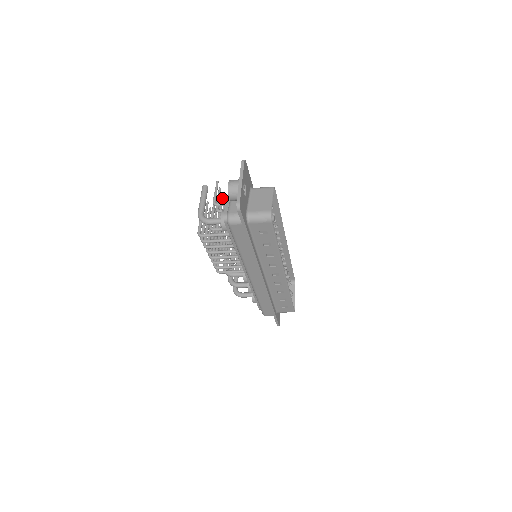
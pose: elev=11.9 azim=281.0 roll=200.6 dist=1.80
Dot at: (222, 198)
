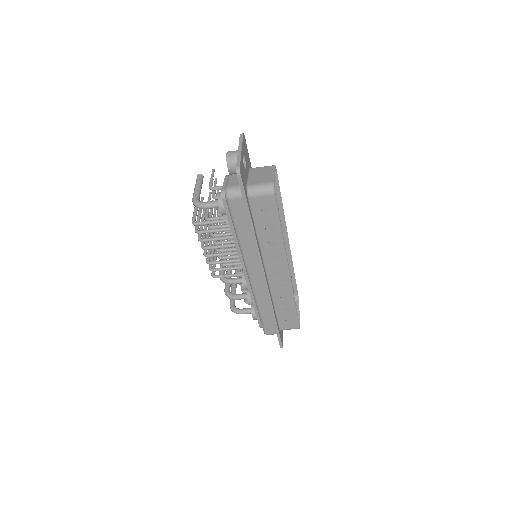
Dot at: (218, 190)
